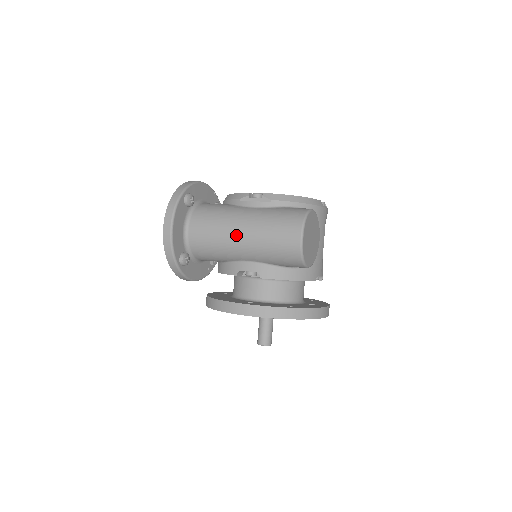
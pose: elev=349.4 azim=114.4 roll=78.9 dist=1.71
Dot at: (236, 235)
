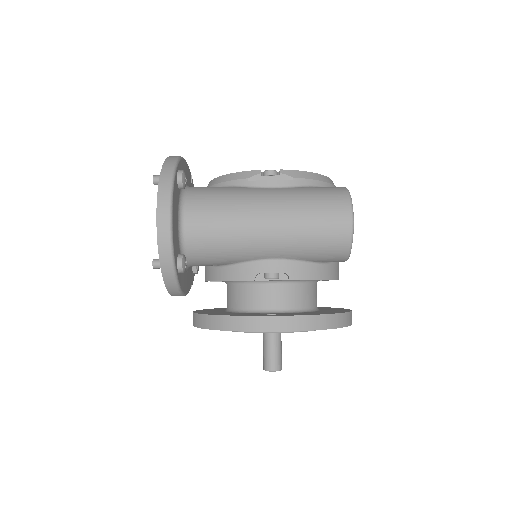
Dot at: (260, 223)
